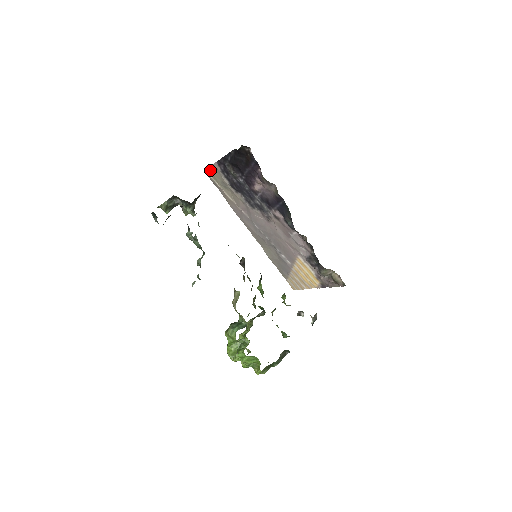
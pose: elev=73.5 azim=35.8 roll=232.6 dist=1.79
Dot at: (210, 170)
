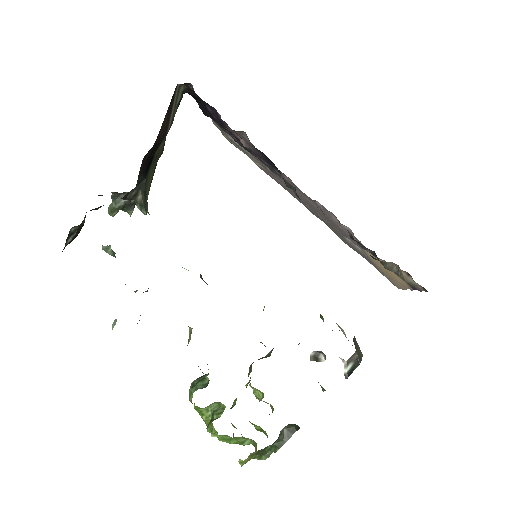
Dot at: occluded
